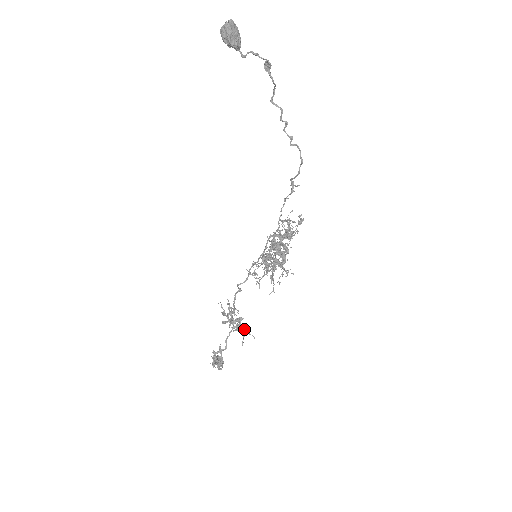
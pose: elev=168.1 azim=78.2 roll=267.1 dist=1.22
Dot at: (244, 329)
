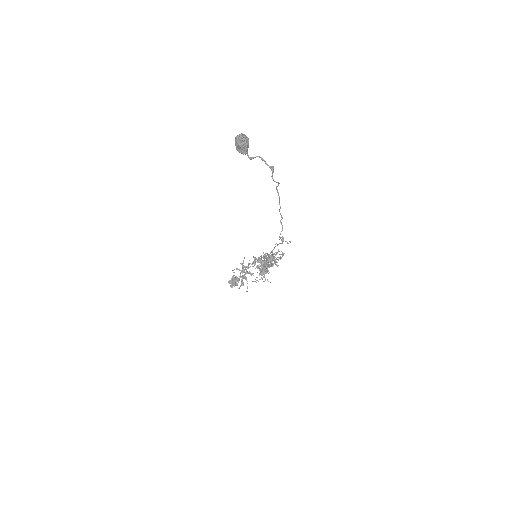
Dot at: (243, 282)
